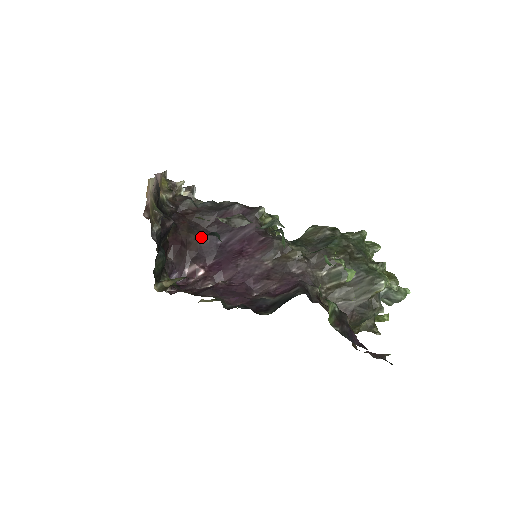
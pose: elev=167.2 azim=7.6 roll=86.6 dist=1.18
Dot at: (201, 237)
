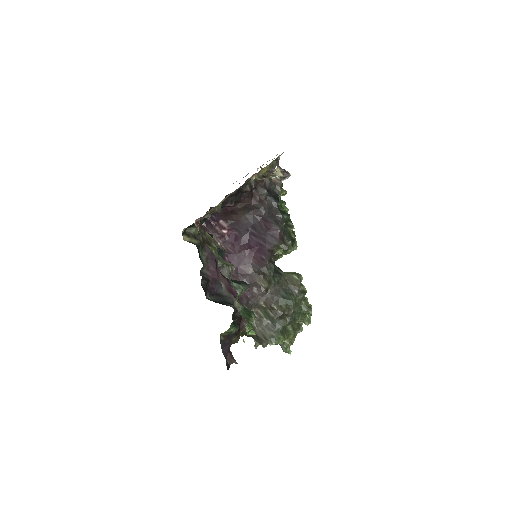
Dot at: (246, 217)
